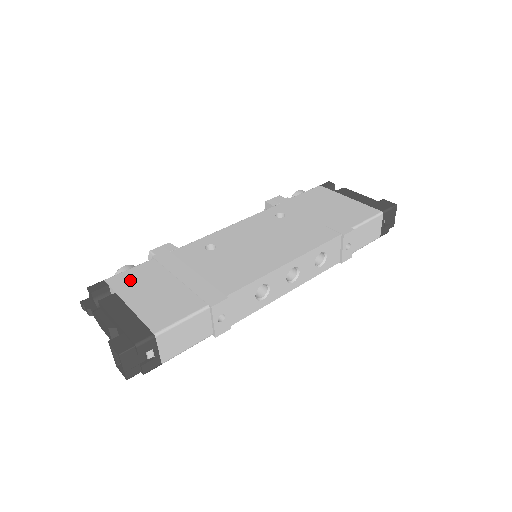
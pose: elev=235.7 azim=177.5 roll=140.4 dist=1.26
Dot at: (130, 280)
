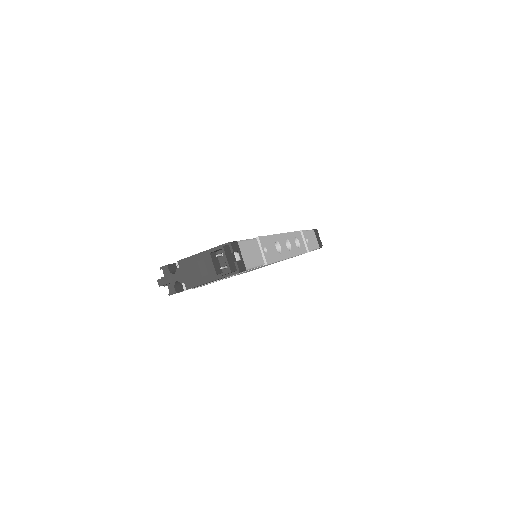
Dot at: occluded
